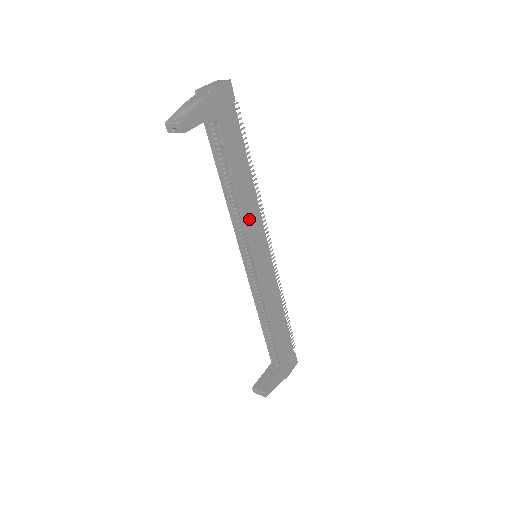
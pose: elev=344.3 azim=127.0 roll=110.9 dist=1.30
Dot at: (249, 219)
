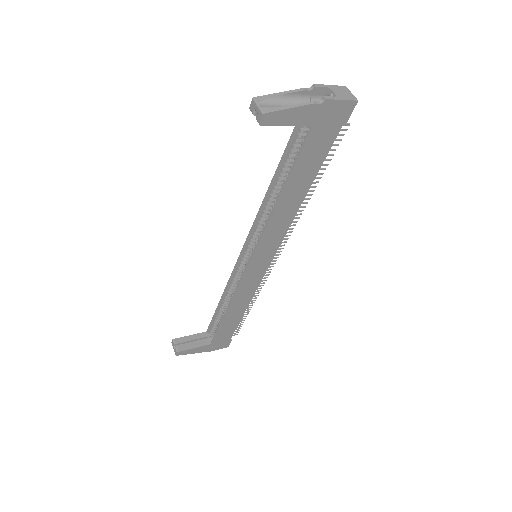
Dot at: (272, 228)
